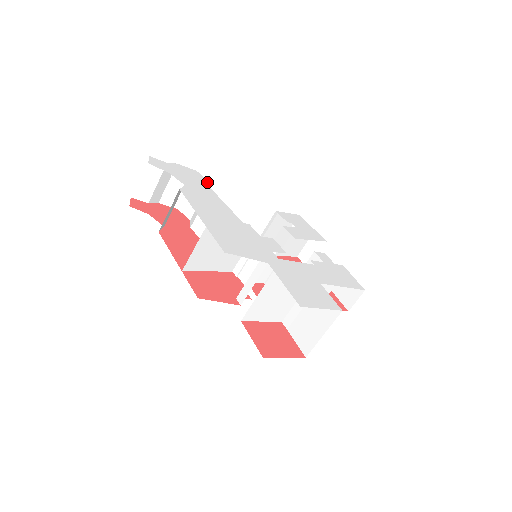
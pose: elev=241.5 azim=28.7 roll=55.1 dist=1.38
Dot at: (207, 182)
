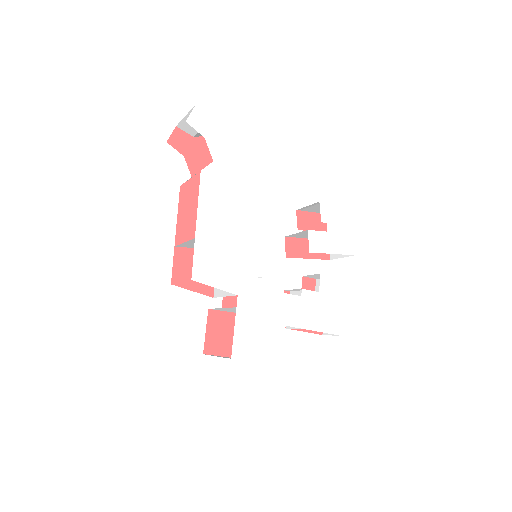
Dot at: (251, 151)
